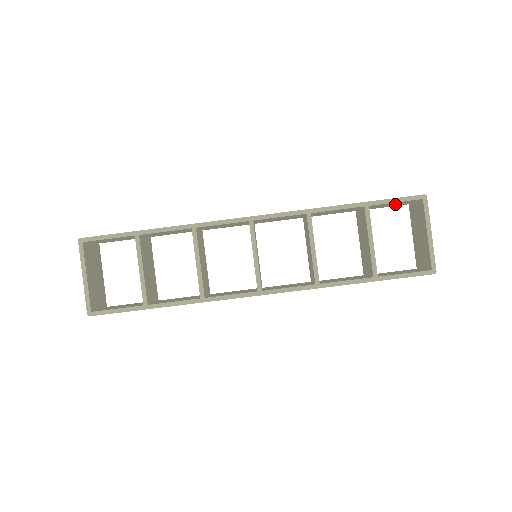
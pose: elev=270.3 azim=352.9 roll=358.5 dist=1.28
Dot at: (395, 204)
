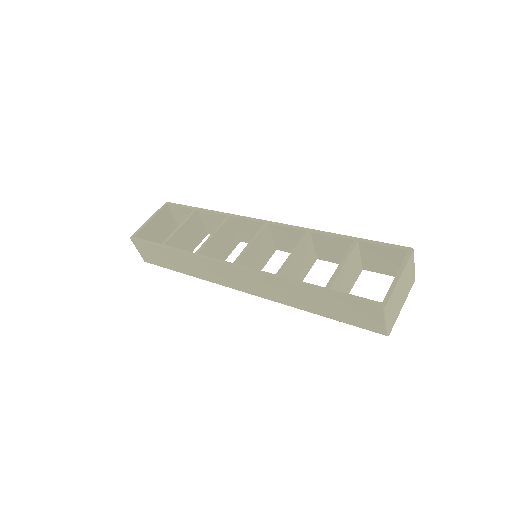
Dot at: (390, 263)
